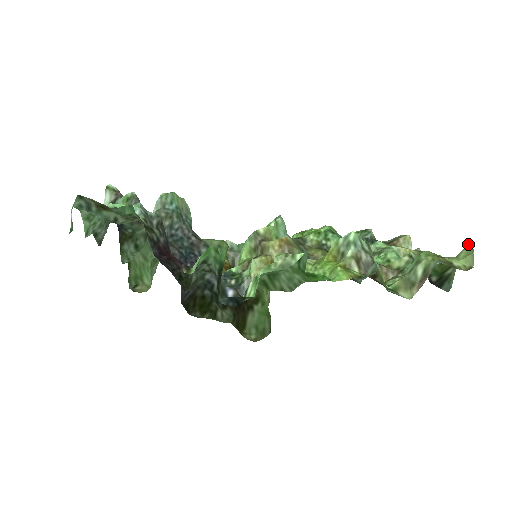
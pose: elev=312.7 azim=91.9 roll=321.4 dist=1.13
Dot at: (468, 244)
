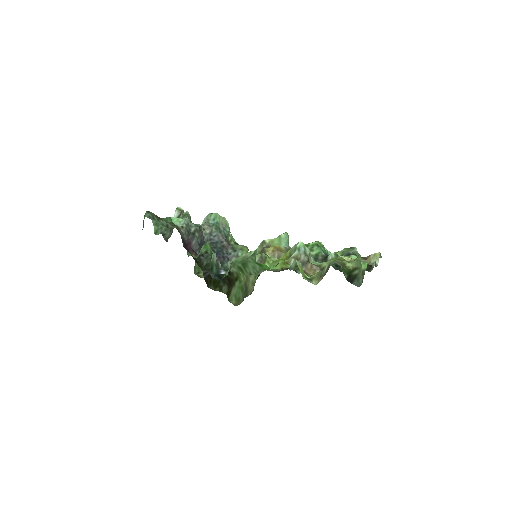
Dot at: occluded
